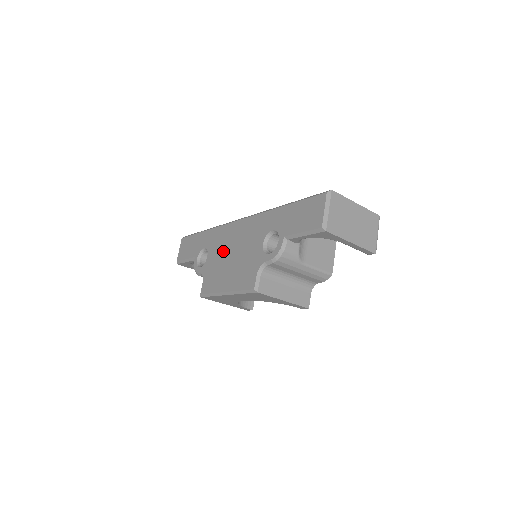
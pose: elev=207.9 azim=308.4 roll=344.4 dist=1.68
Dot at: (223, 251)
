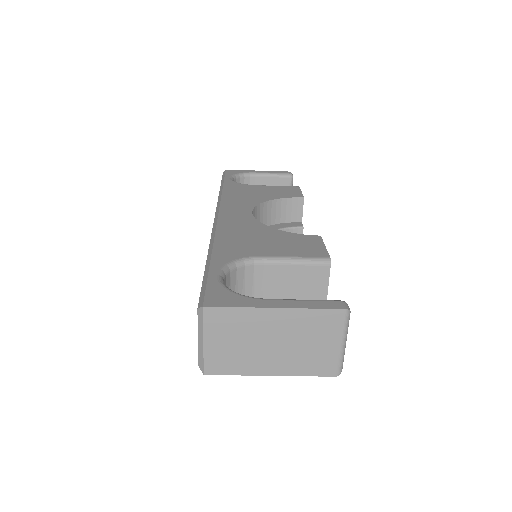
Dot at: occluded
